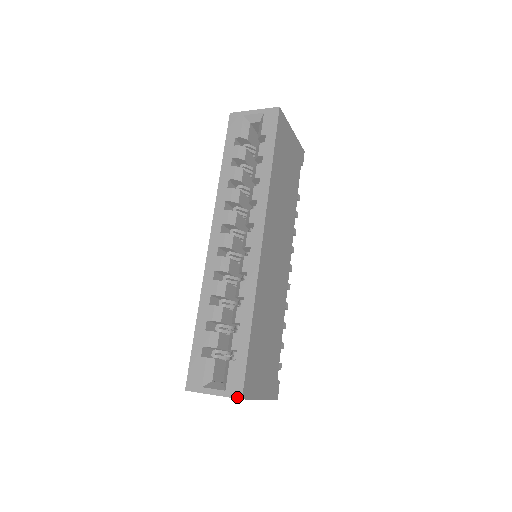
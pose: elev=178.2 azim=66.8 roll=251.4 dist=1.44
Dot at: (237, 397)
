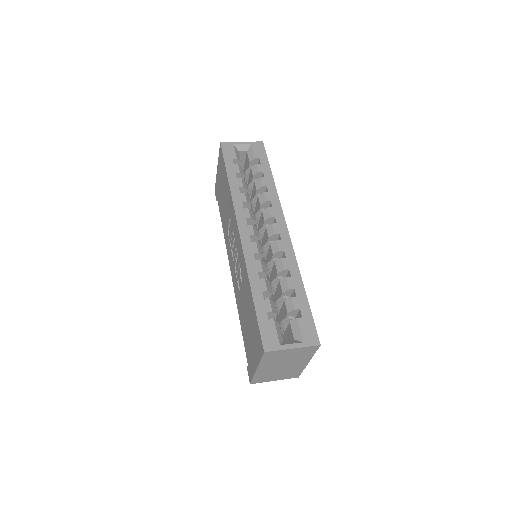
Dot at: (316, 344)
